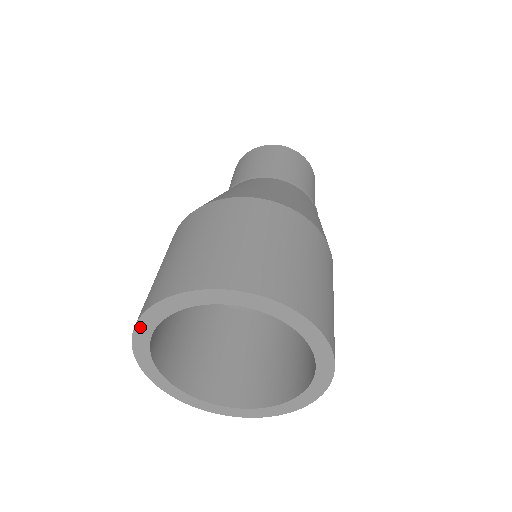
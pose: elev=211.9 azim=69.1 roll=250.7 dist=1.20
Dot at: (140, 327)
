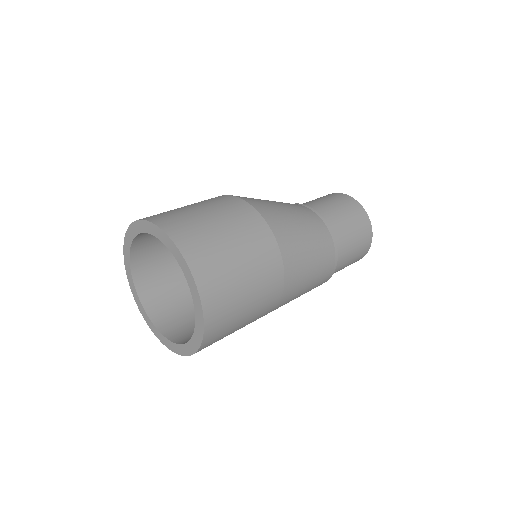
Dot at: (127, 270)
